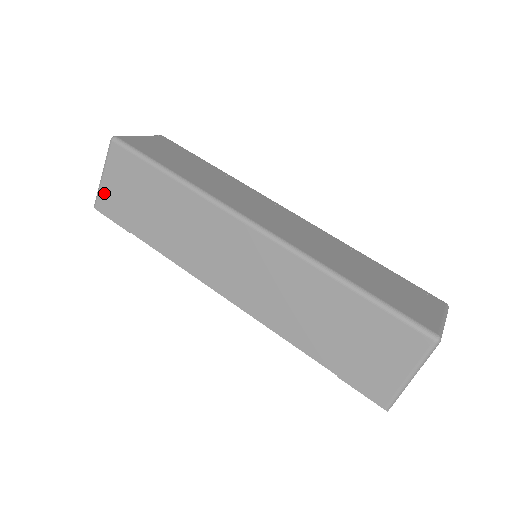
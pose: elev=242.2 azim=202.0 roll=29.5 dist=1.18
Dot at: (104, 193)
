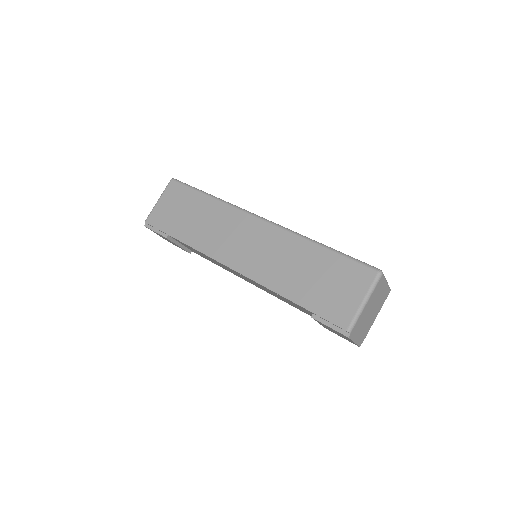
Dot at: (156, 212)
